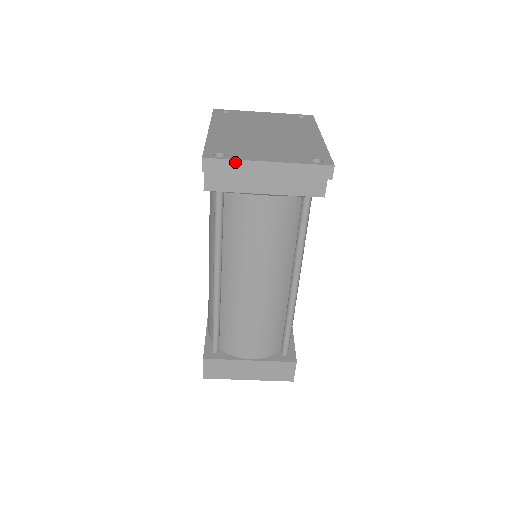
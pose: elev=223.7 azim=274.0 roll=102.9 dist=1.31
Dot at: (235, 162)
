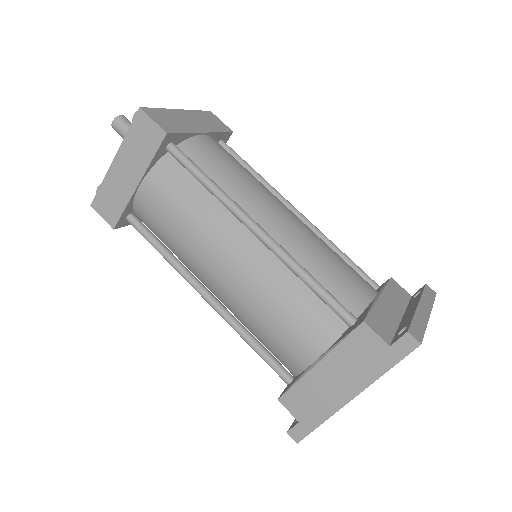
Dot at: occluded
